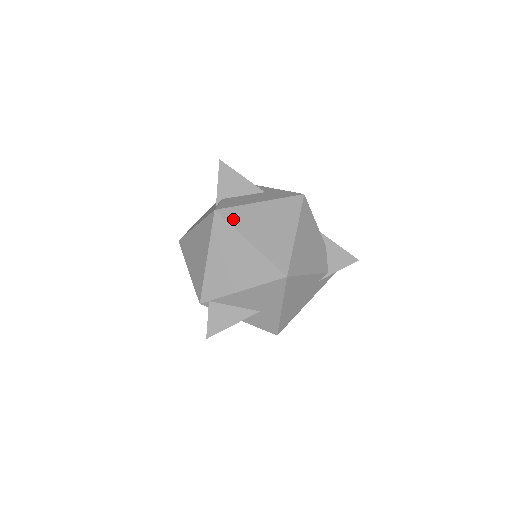
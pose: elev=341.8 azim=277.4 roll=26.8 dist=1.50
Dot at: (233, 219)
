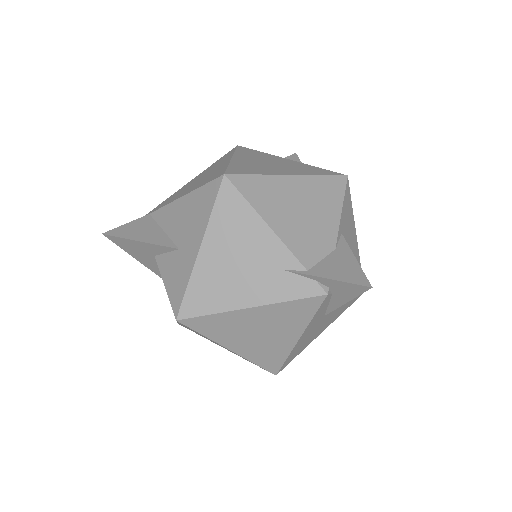
Dot at: (243, 151)
